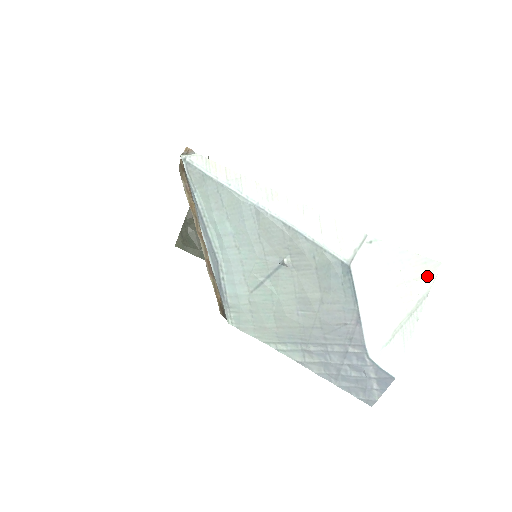
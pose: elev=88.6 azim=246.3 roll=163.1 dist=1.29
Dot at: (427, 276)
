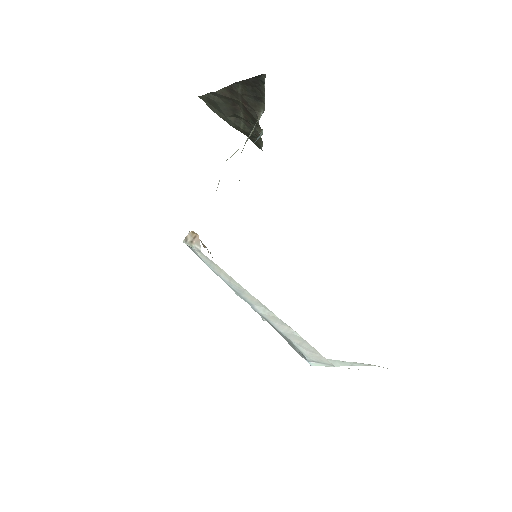
Dot at: occluded
